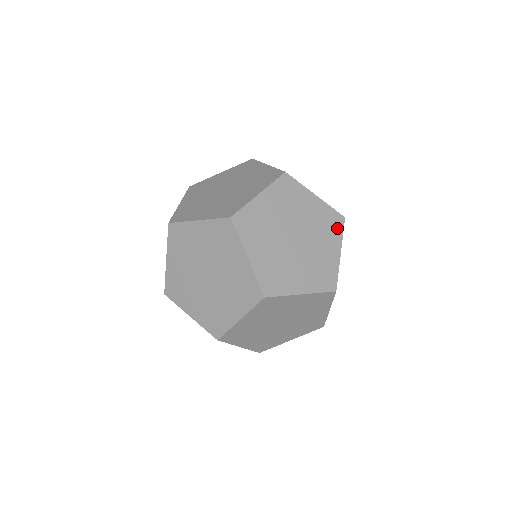
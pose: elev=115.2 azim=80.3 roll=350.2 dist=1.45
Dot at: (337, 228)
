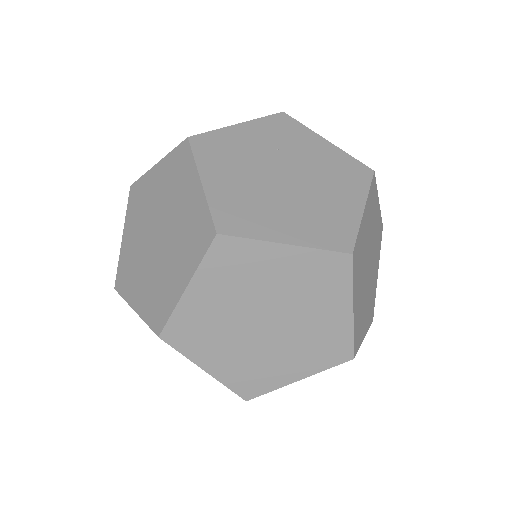
Dot at: (330, 358)
